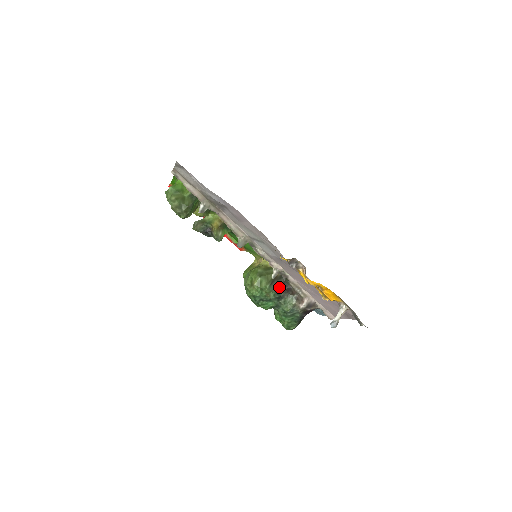
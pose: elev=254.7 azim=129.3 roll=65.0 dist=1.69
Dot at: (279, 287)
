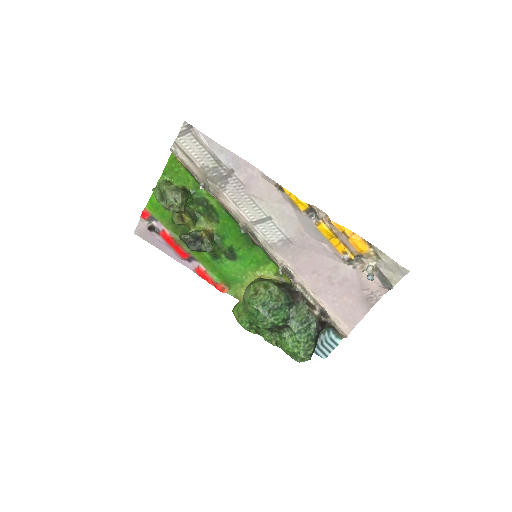
Dot at: (287, 291)
